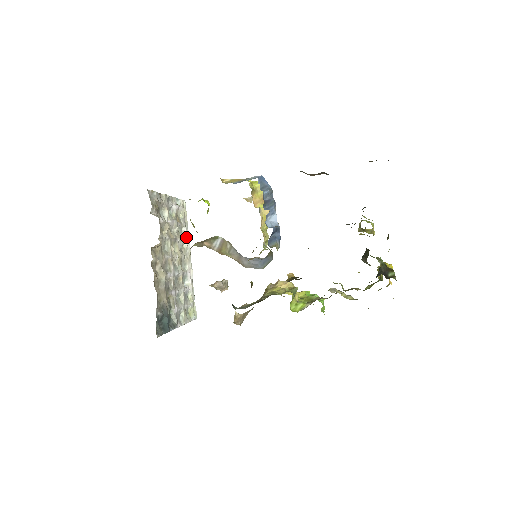
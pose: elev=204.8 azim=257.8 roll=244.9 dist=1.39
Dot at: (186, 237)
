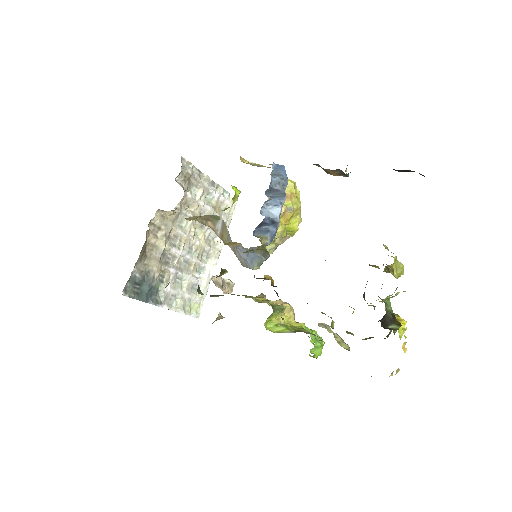
Dot at: occluded
